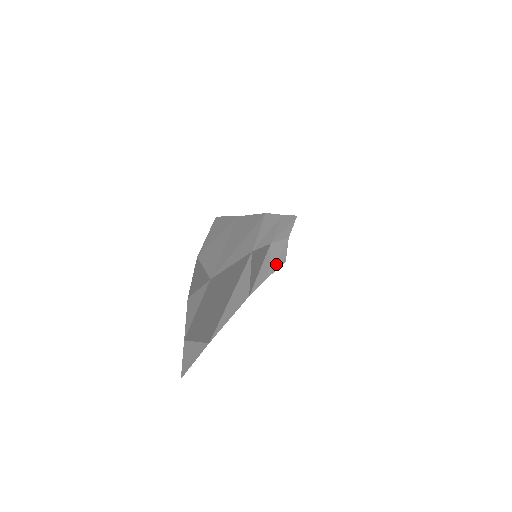
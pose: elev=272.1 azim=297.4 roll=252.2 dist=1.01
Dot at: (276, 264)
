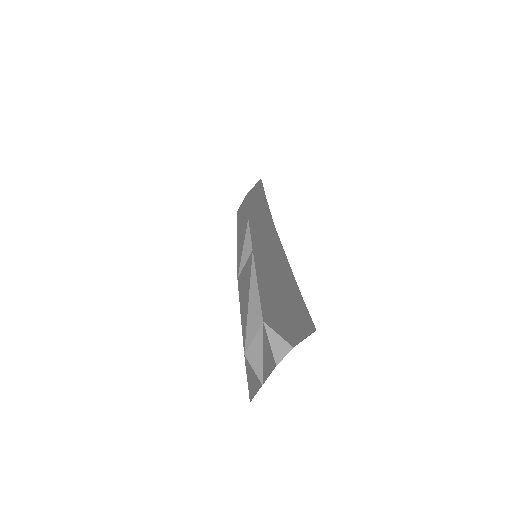
Dot at: (239, 225)
